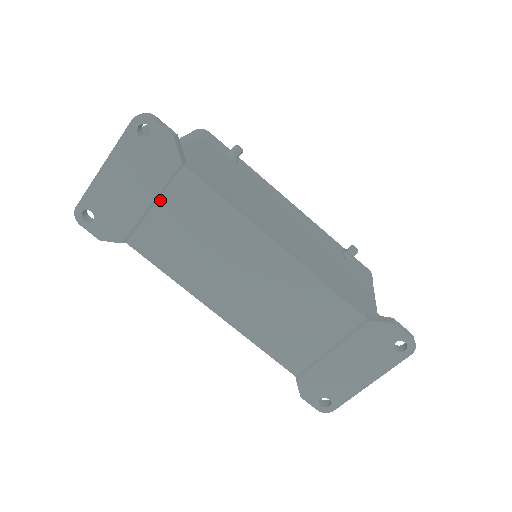
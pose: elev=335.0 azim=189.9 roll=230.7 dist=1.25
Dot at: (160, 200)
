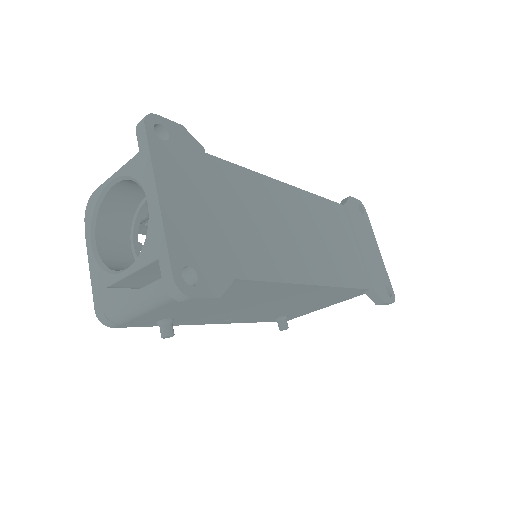
Dot at: (217, 202)
